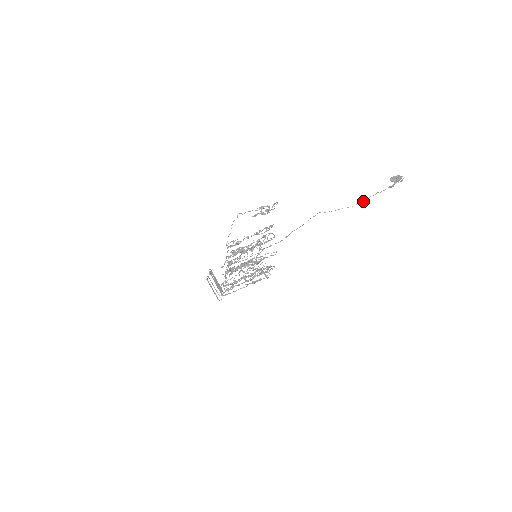
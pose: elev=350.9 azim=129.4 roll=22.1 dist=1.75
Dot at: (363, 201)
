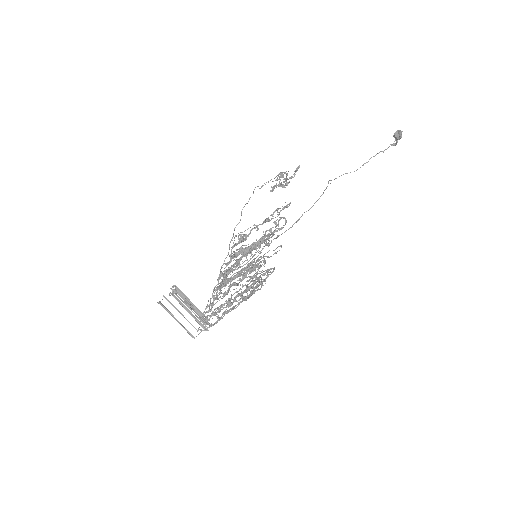
Dot at: occluded
